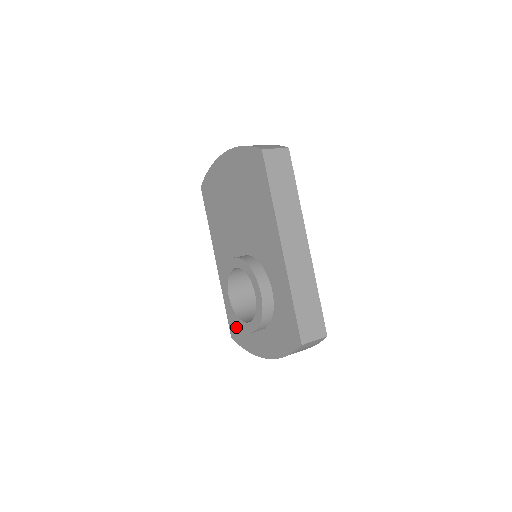
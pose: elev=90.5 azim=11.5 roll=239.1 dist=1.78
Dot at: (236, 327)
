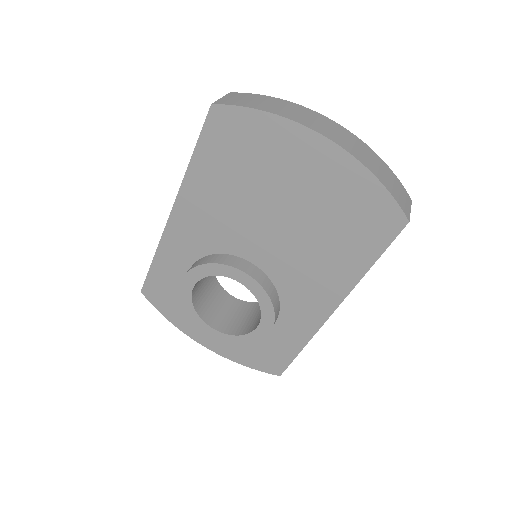
Dot at: (163, 293)
